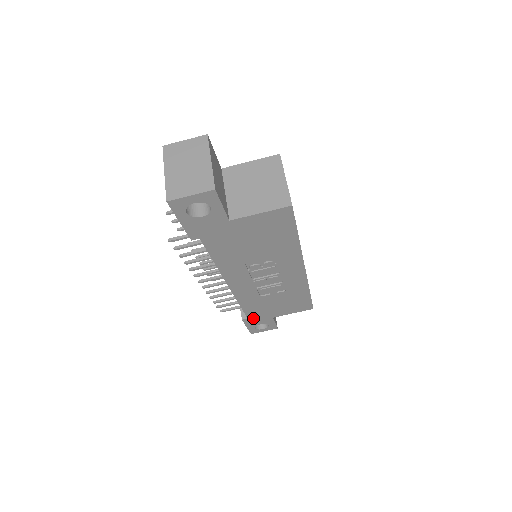
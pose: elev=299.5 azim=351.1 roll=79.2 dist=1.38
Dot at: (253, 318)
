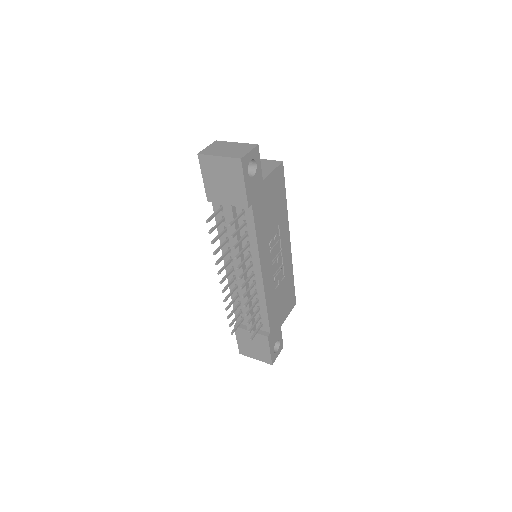
Dot at: (272, 332)
